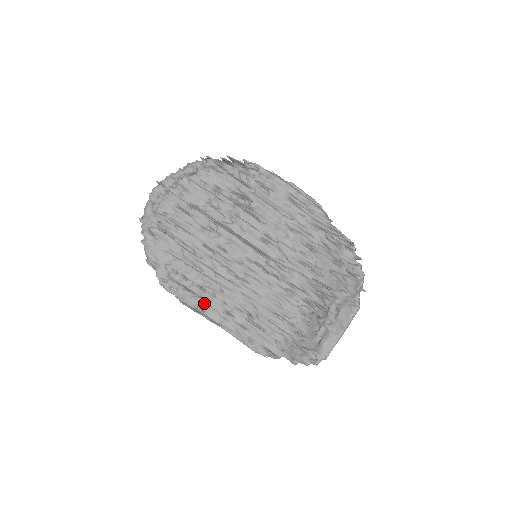
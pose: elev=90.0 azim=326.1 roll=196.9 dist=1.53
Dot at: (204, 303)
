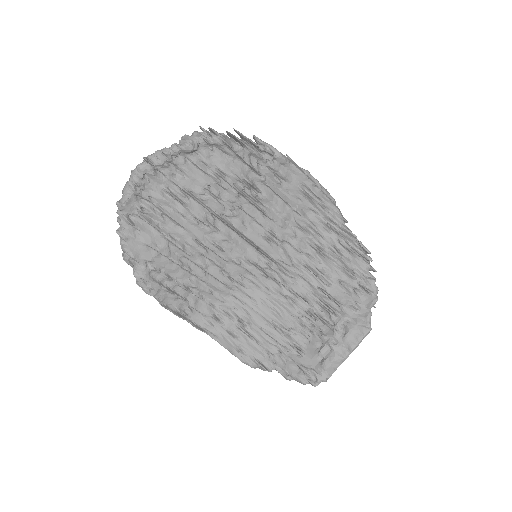
Dot at: (188, 305)
